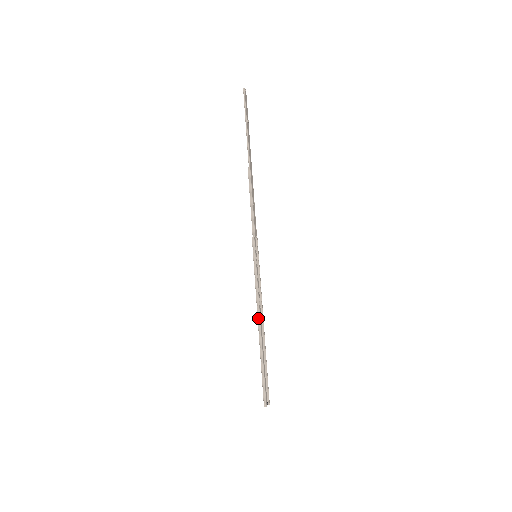
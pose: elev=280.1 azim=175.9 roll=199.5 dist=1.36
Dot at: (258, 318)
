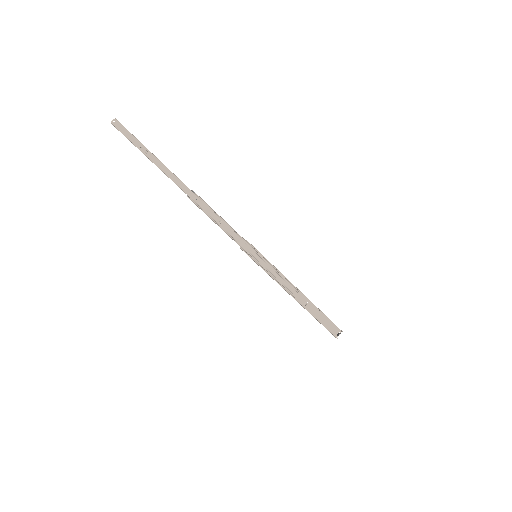
Dot at: occluded
